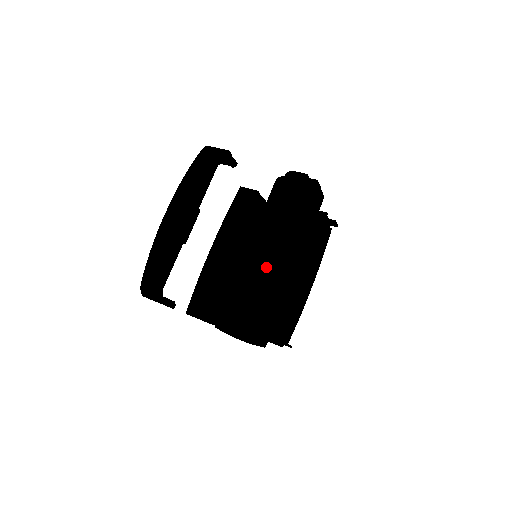
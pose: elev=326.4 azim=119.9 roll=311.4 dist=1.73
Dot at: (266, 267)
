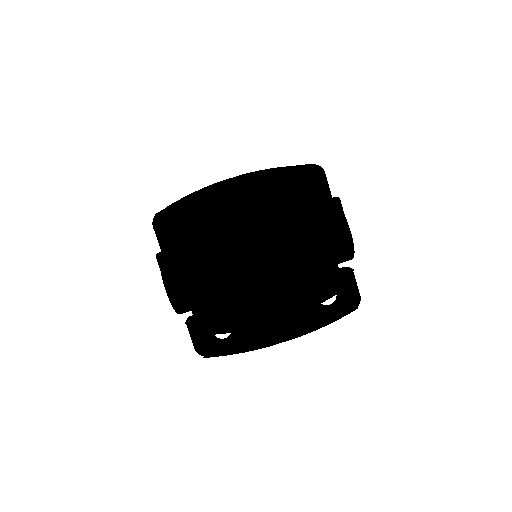
Dot at: (211, 189)
